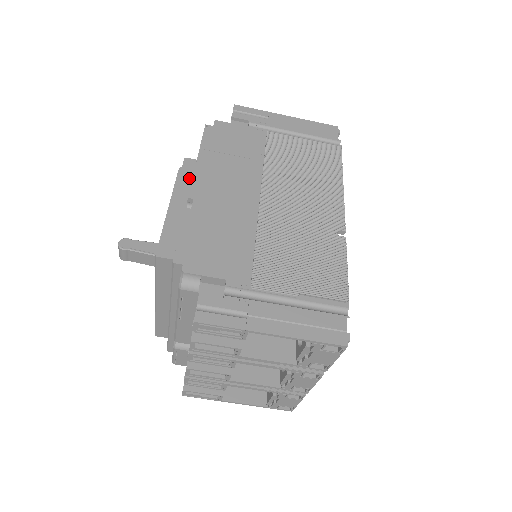
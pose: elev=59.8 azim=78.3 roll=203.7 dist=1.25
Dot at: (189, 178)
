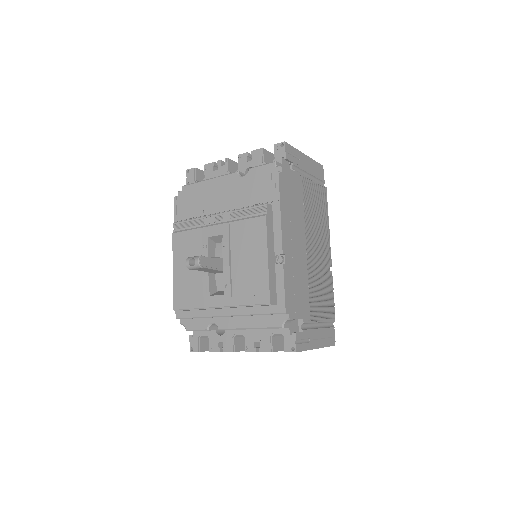
Dot at: (272, 226)
